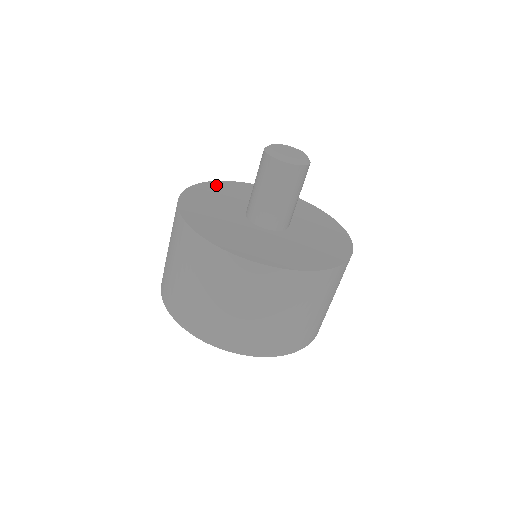
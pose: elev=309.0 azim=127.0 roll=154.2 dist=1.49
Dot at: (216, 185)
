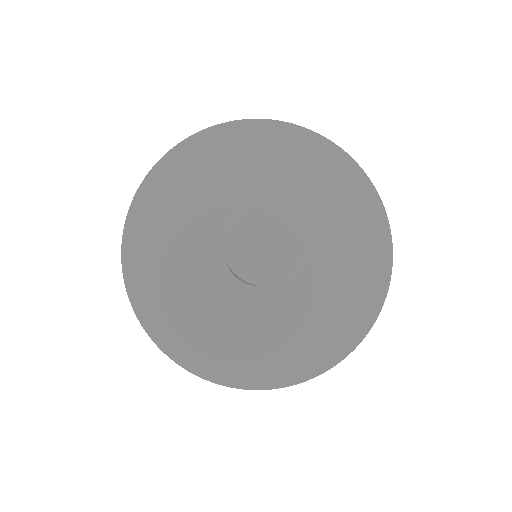
Dot at: (144, 213)
